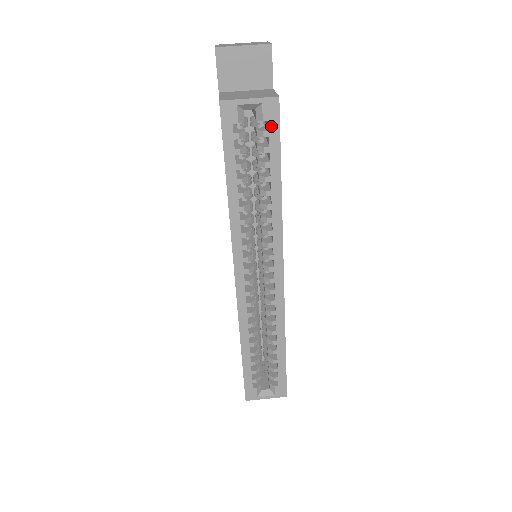
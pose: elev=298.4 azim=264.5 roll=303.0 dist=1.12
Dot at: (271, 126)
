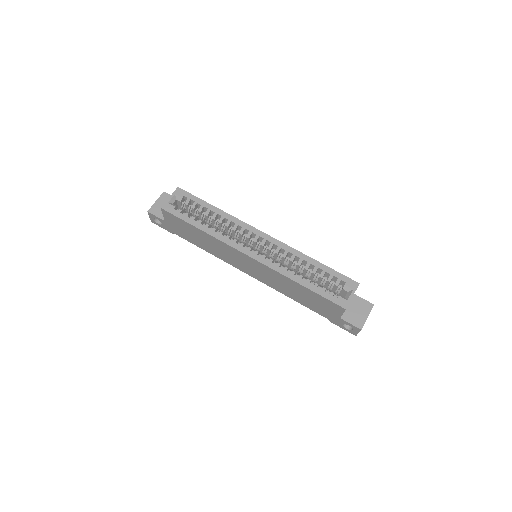
Dot at: (187, 196)
